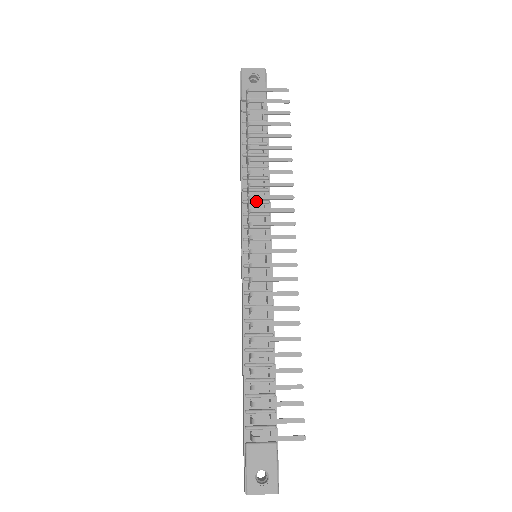
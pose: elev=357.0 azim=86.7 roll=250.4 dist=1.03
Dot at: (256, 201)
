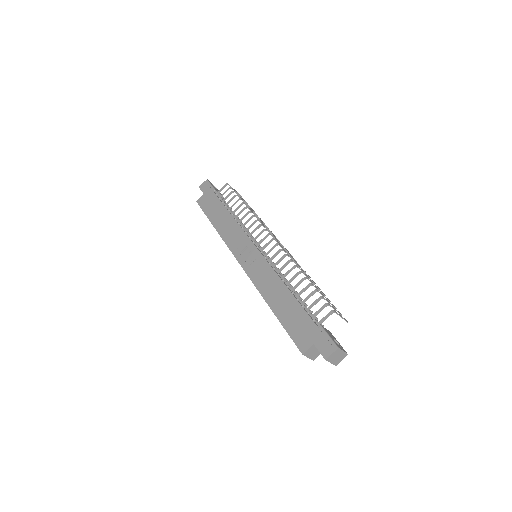
Dot at: occluded
